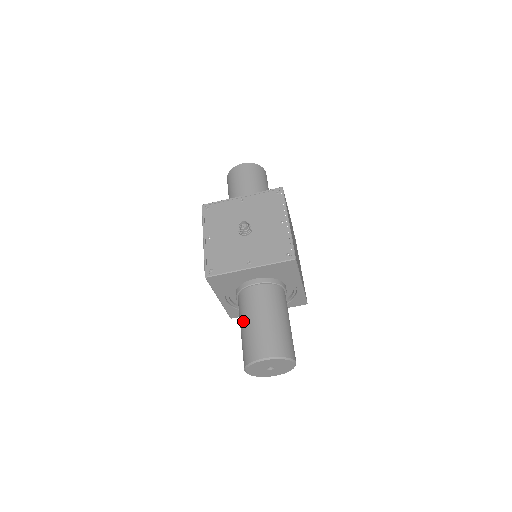
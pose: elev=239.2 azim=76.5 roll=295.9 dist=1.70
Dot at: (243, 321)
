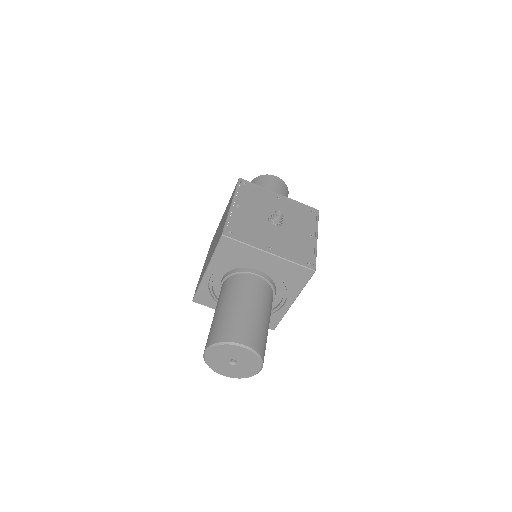
Dot at: (228, 301)
